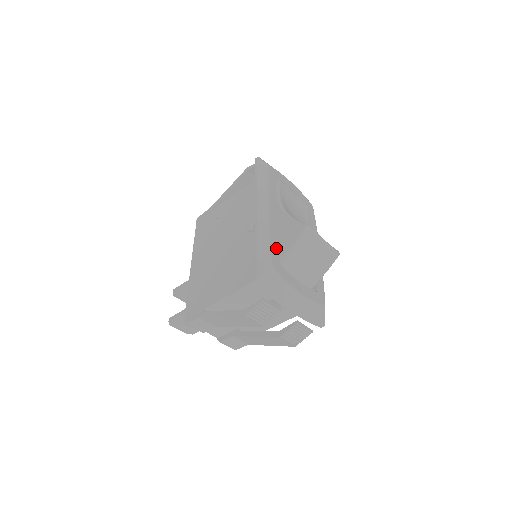
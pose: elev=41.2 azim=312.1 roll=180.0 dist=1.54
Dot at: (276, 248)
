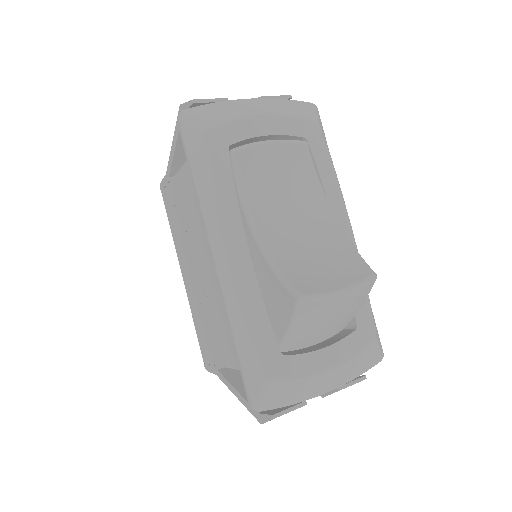
Dot at: (266, 329)
